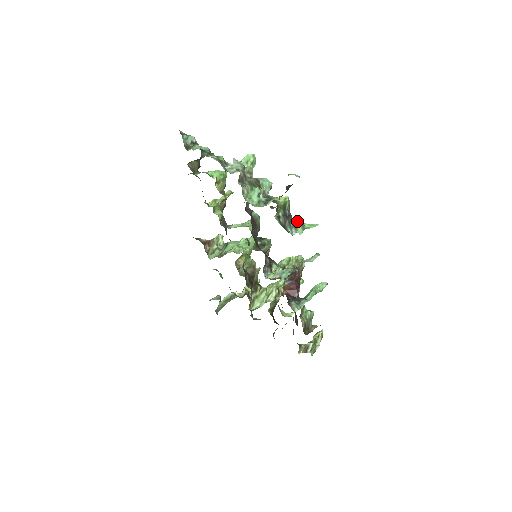
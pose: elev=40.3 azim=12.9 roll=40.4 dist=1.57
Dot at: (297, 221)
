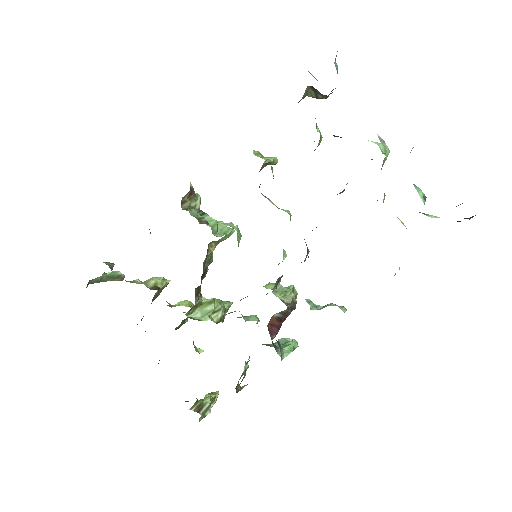
Dot at: occluded
